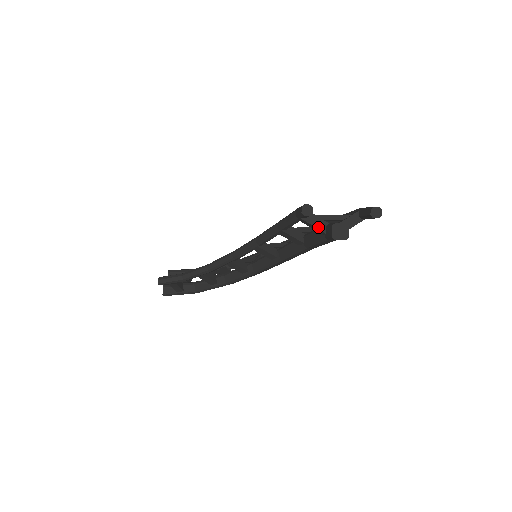
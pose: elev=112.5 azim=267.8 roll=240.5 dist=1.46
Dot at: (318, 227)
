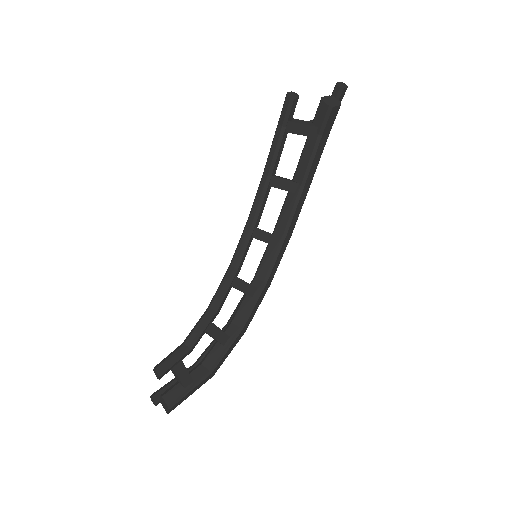
Dot at: (307, 124)
